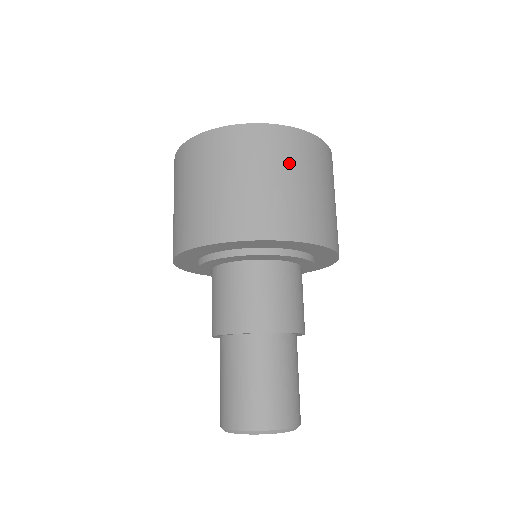
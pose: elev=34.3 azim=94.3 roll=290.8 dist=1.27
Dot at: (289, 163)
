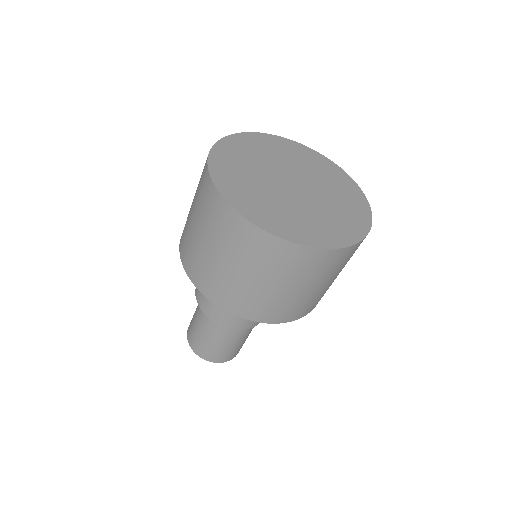
Dot at: (345, 264)
